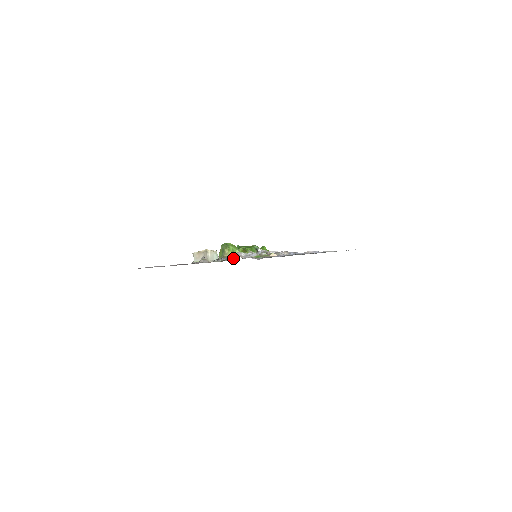
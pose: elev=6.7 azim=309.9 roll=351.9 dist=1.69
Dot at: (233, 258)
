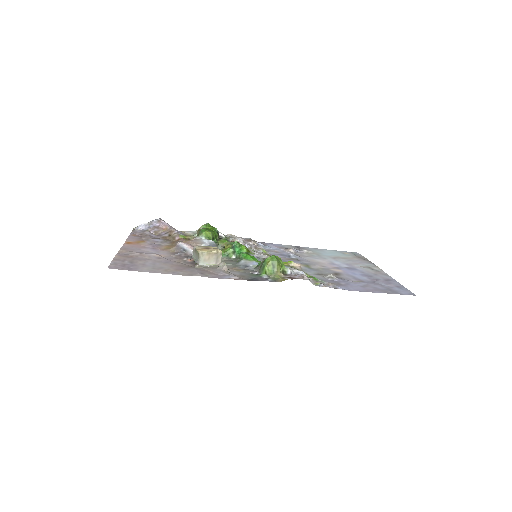
Dot at: (231, 257)
